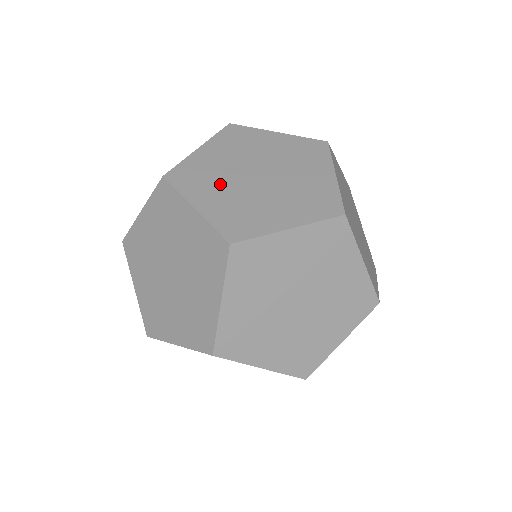
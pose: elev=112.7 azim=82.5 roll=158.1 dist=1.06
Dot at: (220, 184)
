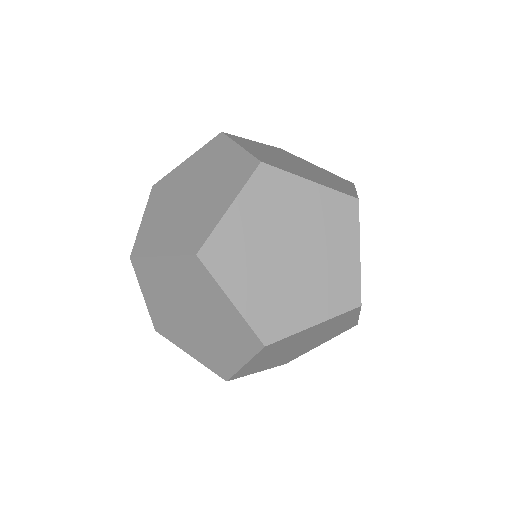
Dot at: (167, 200)
